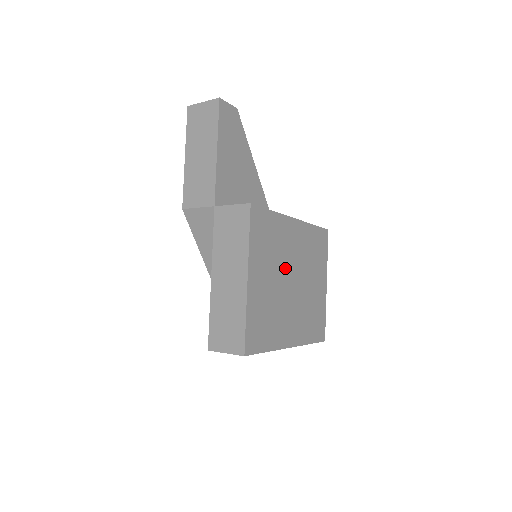
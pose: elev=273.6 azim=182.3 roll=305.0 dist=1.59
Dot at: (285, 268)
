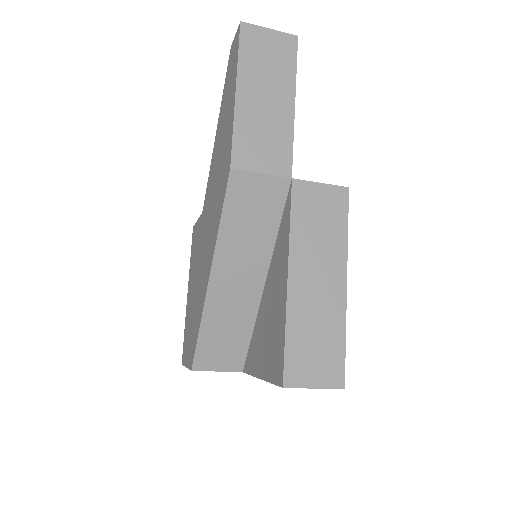
Dot at: occluded
